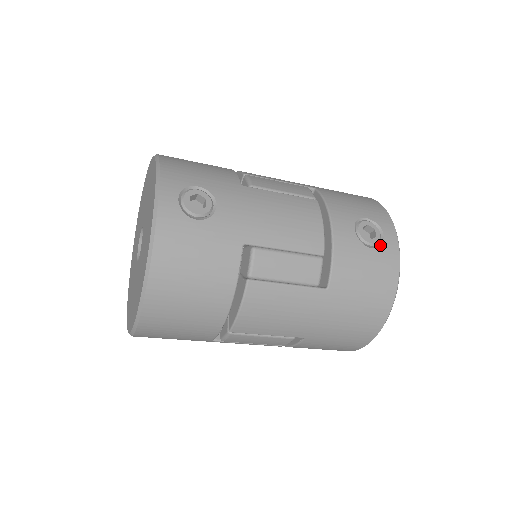
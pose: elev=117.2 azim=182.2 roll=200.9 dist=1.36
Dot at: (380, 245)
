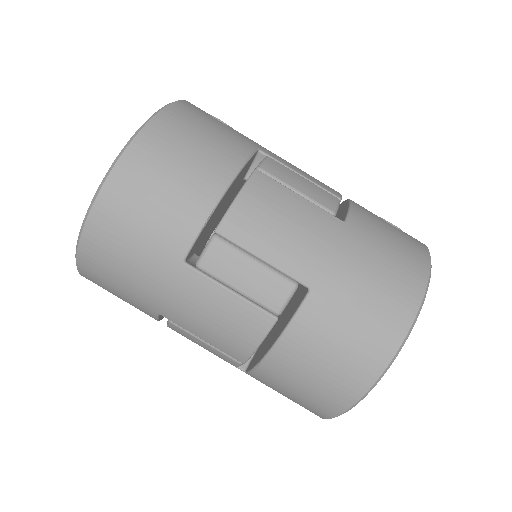
Dot at: occluded
